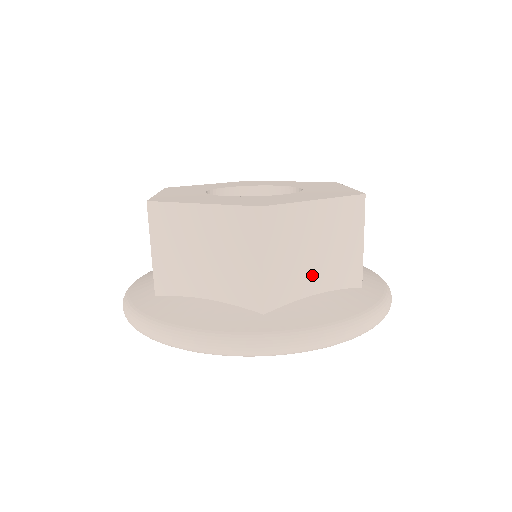
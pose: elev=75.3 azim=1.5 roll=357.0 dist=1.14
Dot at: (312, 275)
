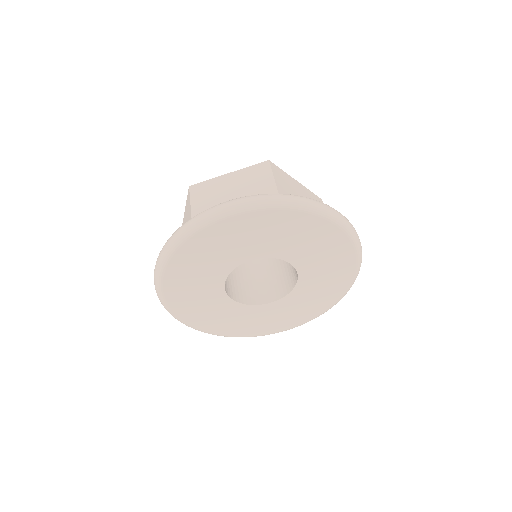
Dot at: occluded
